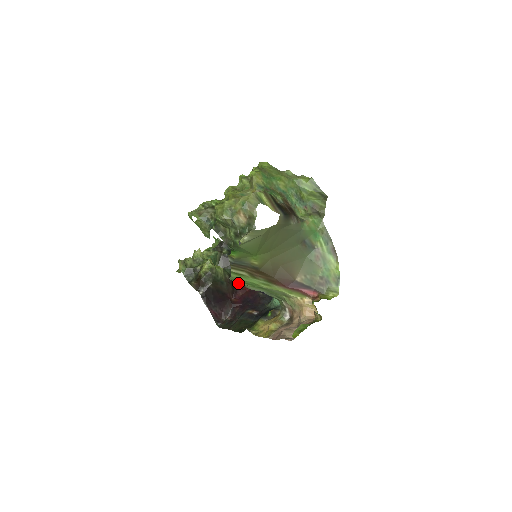
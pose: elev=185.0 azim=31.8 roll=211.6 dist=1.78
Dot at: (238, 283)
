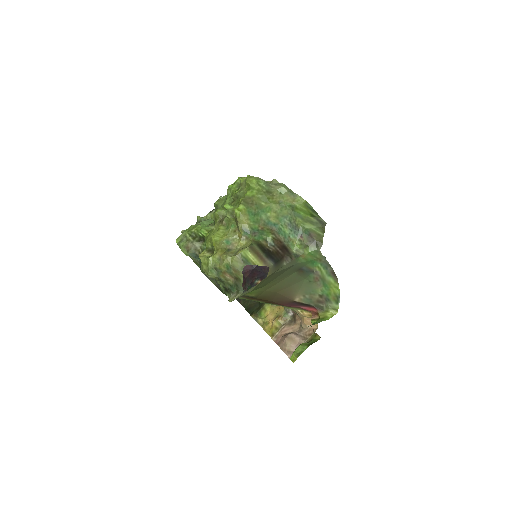
Dot at: occluded
